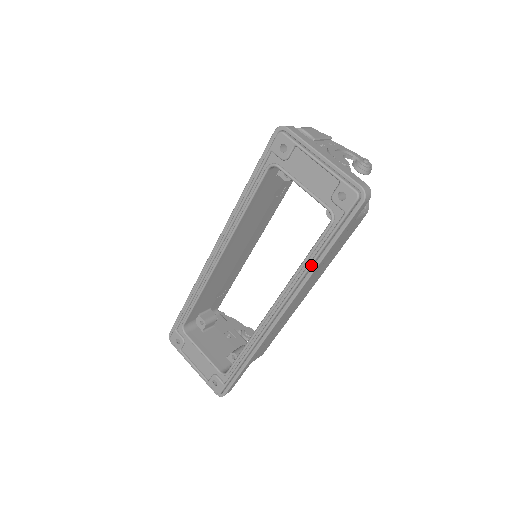
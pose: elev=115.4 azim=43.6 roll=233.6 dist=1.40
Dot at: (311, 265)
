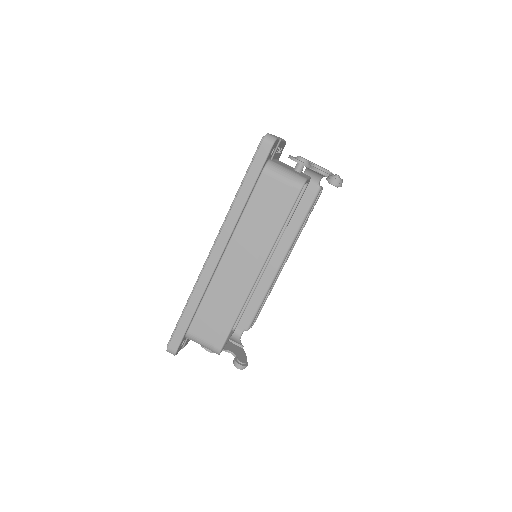
Dot at: (234, 200)
